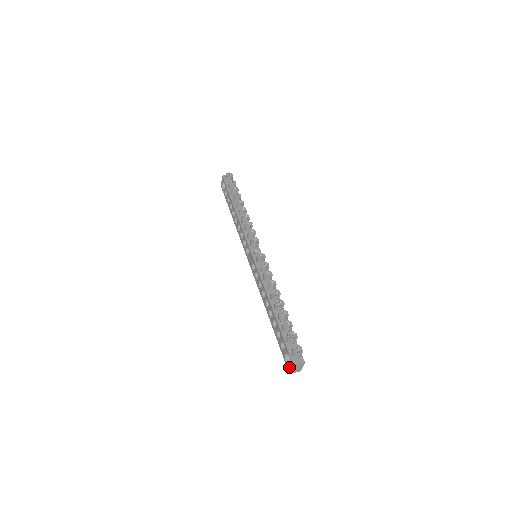
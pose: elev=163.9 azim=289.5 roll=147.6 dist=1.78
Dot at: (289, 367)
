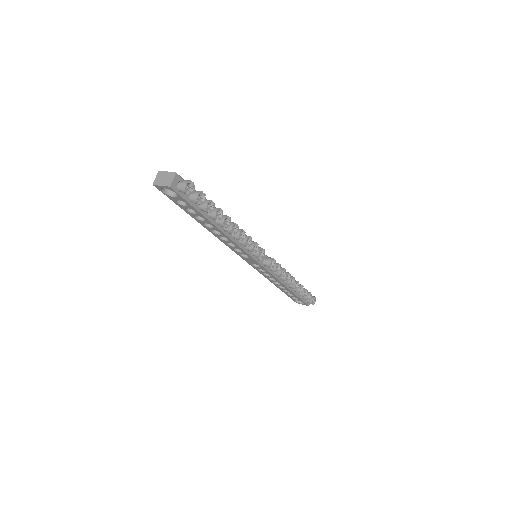
Dot at: occluded
